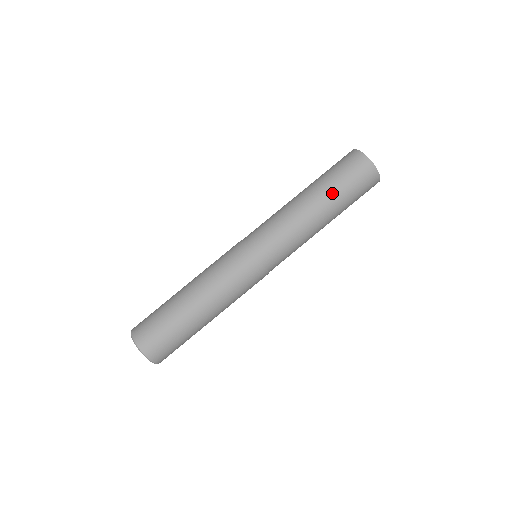
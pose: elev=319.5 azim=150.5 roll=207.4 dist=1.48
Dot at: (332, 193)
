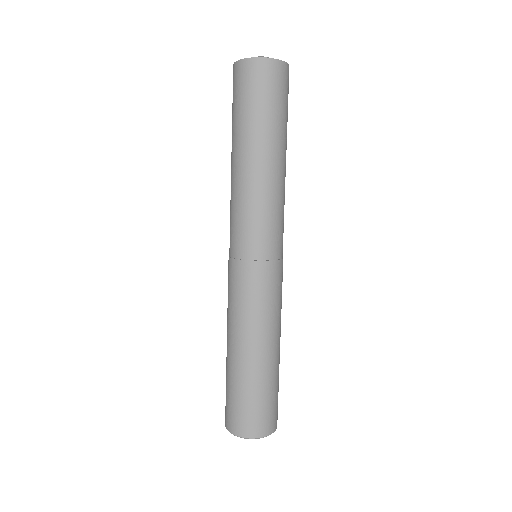
Dot at: (277, 131)
